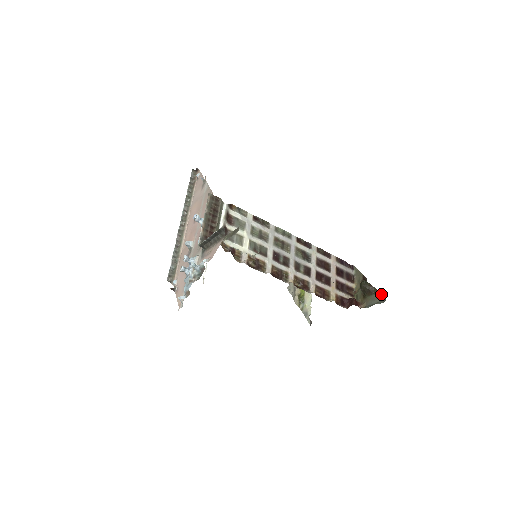
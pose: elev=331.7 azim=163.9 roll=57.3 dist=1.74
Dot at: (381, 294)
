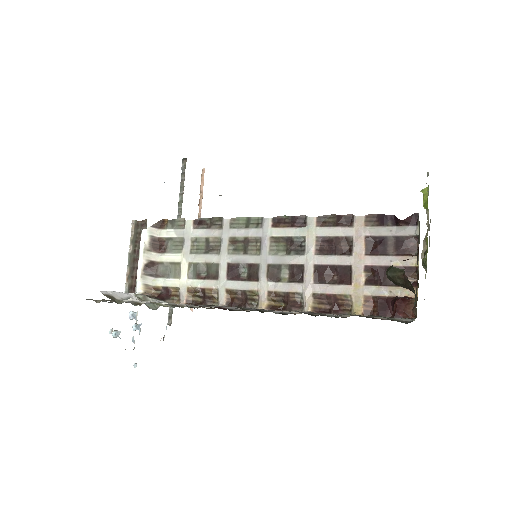
Dot at: occluded
